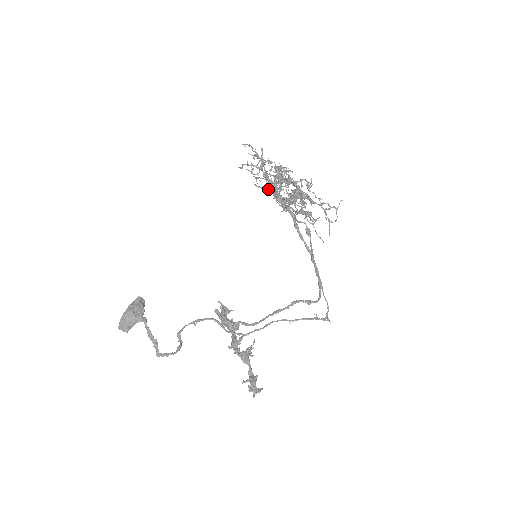
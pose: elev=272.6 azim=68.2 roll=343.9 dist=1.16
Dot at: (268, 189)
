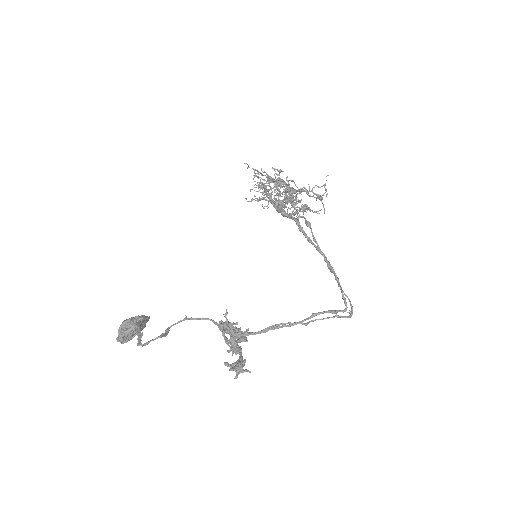
Dot at: occluded
